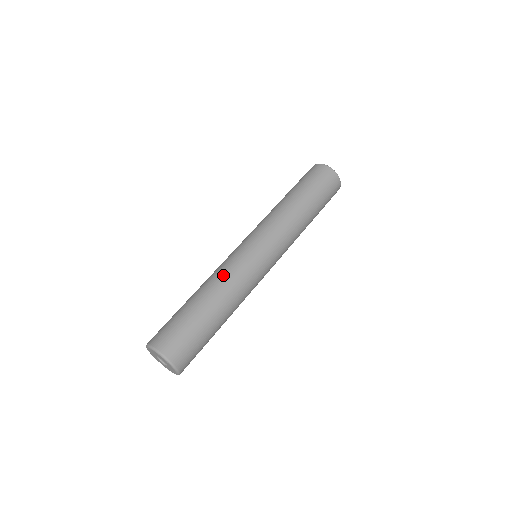
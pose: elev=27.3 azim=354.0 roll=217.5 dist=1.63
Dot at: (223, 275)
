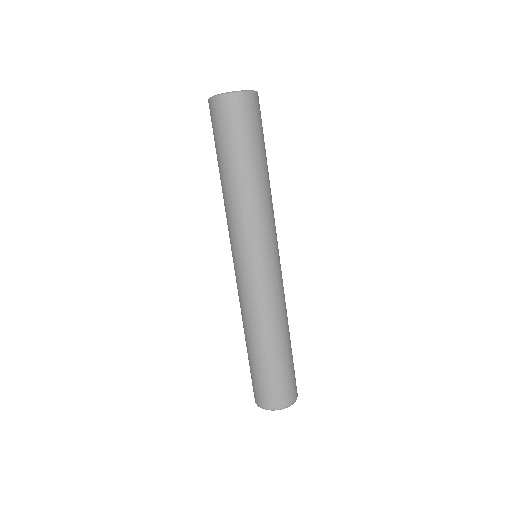
Dot at: (249, 314)
